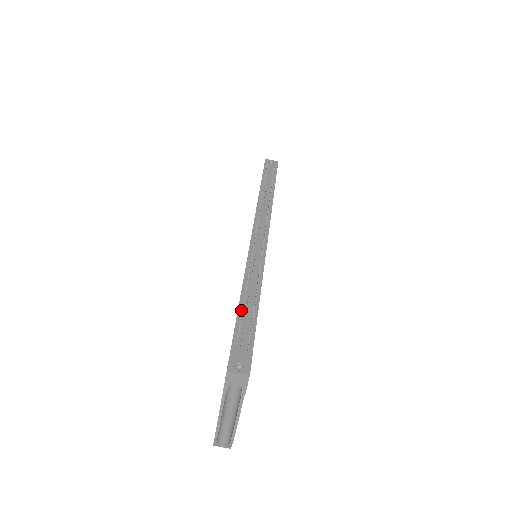
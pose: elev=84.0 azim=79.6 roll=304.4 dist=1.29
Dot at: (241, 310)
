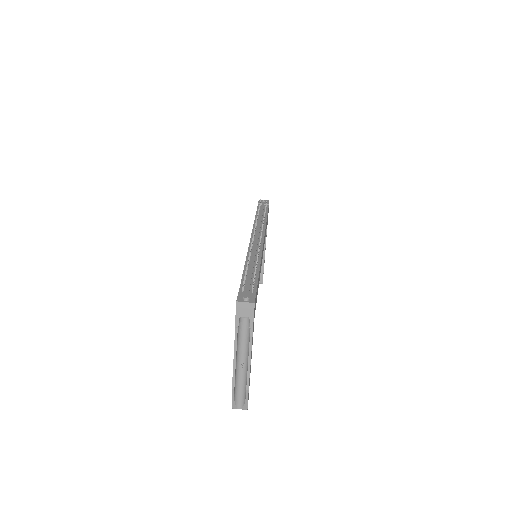
Dot at: occluded
